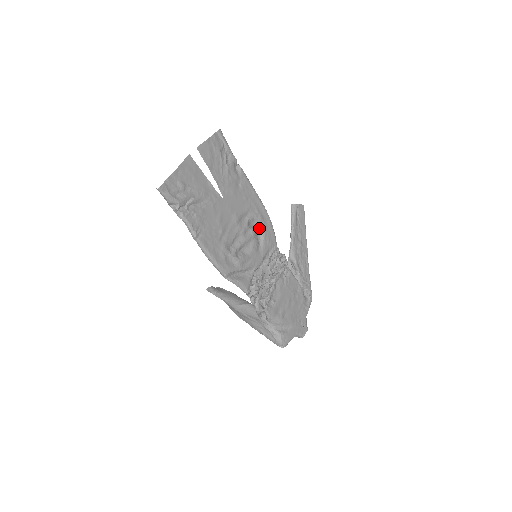
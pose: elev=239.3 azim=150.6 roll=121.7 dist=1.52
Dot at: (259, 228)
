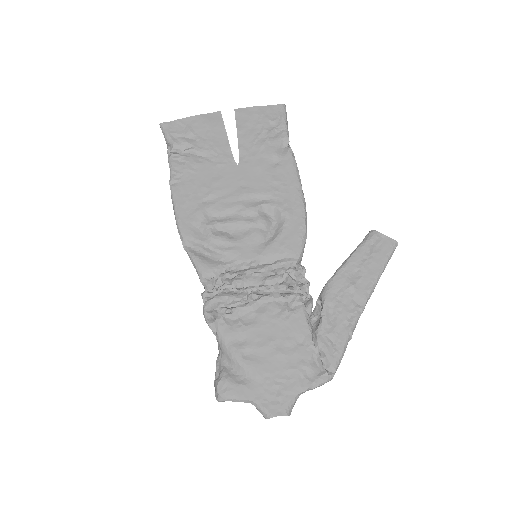
Dot at: (279, 224)
